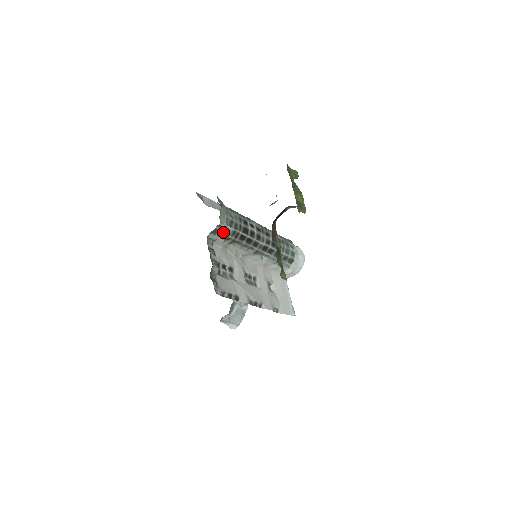
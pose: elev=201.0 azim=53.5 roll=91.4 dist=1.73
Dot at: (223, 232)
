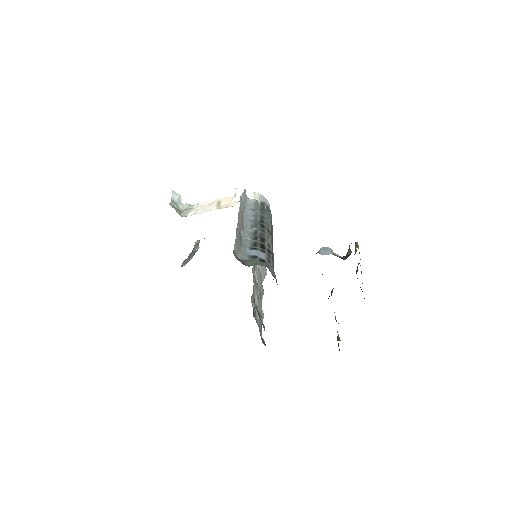
Dot at: occluded
